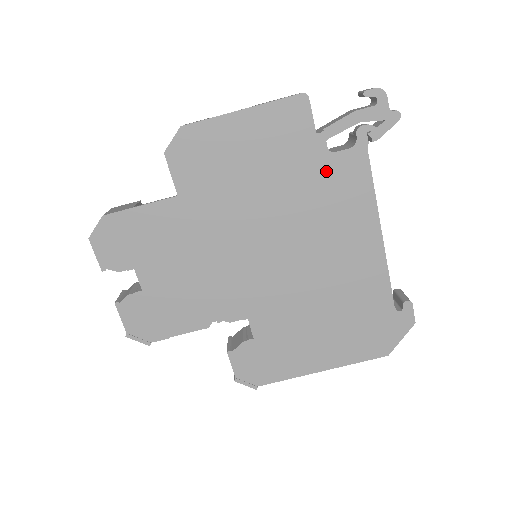
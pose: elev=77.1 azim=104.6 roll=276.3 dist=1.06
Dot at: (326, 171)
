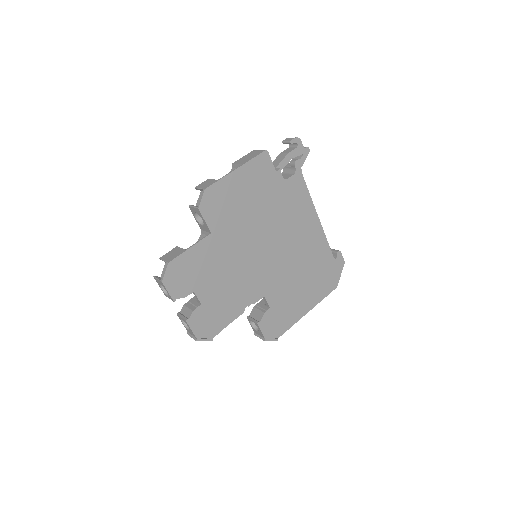
Dot at: (285, 191)
